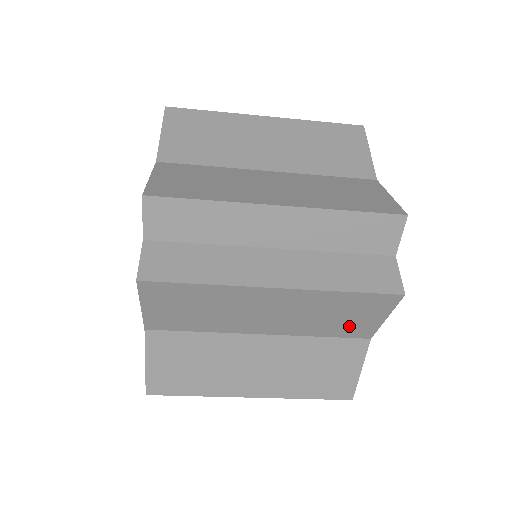
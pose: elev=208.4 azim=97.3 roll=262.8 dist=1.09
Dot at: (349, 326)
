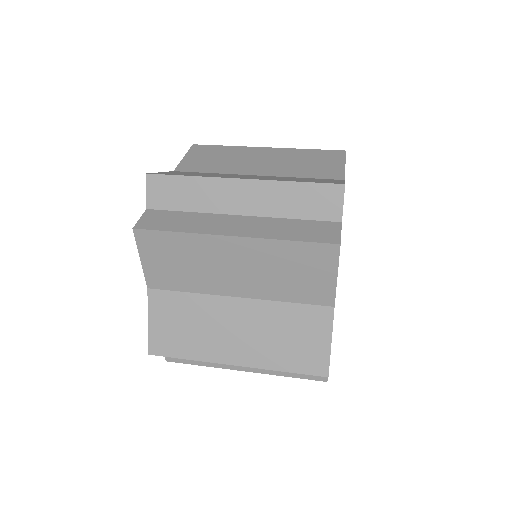
Dot at: occluded
